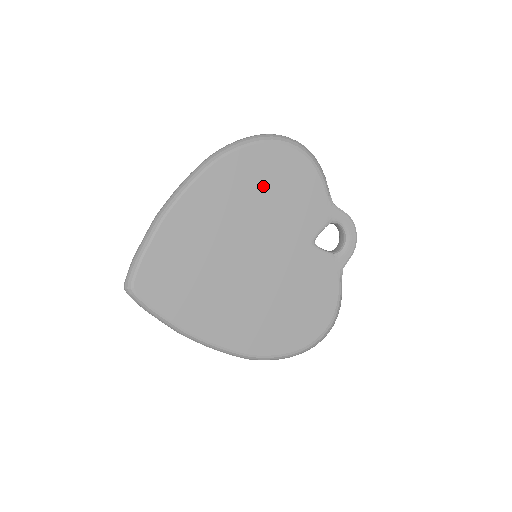
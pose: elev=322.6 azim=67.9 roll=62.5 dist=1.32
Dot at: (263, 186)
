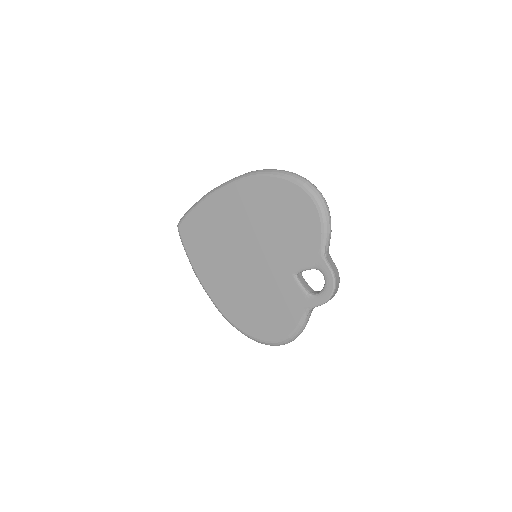
Dot at: (275, 211)
